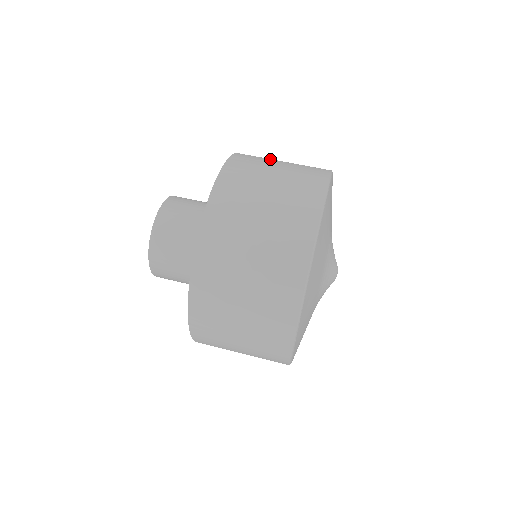
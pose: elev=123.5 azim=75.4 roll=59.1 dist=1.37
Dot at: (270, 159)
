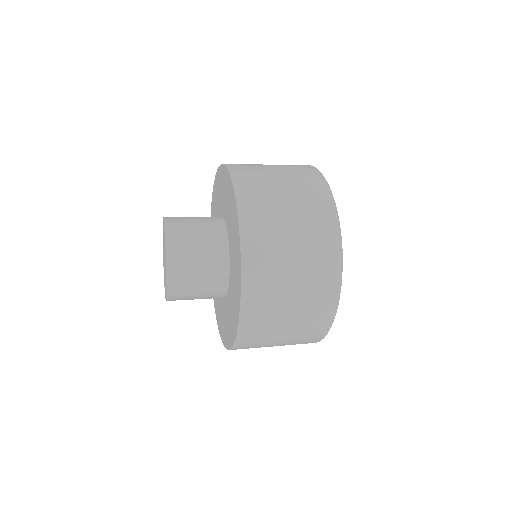
Dot at: occluded
